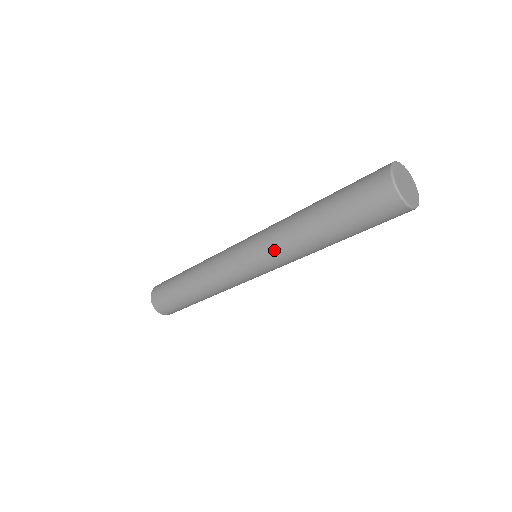
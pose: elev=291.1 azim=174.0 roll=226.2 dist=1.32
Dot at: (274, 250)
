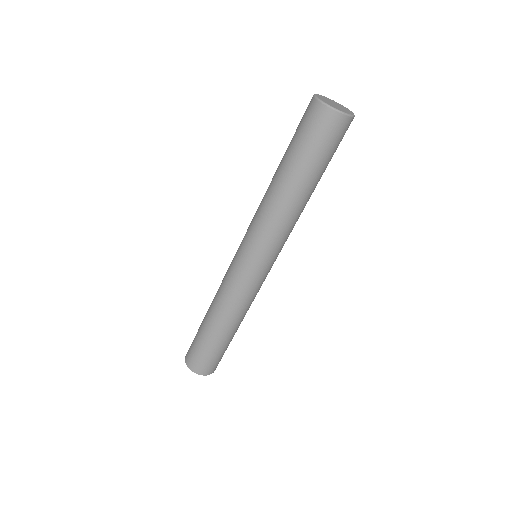
Dot at: (261, 228)
